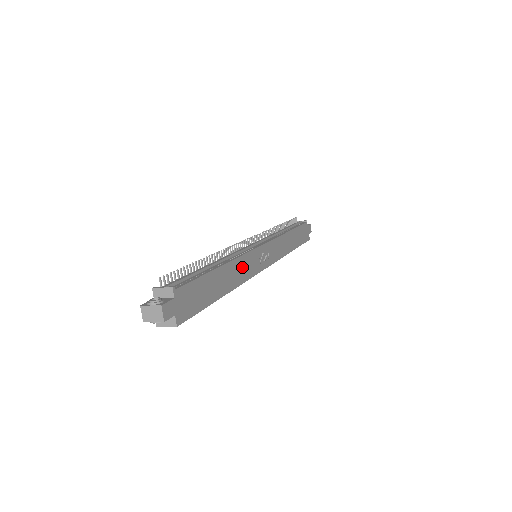
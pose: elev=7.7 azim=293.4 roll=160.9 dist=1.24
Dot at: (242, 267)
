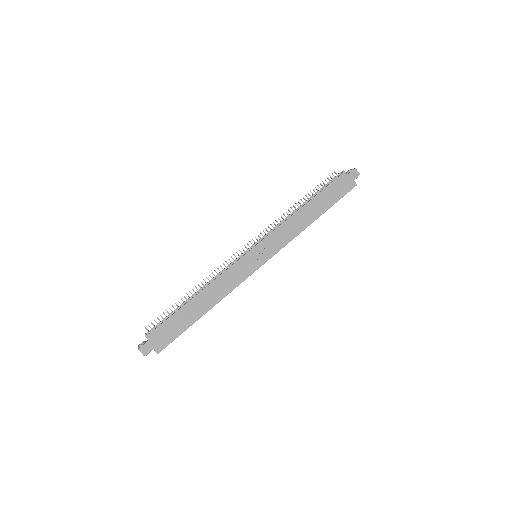
Dot at: (224, 282)
